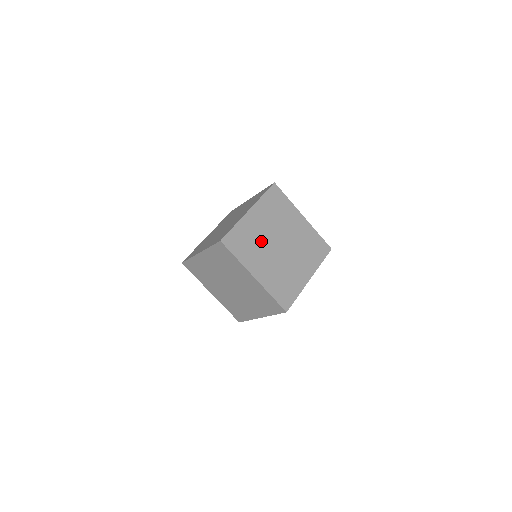
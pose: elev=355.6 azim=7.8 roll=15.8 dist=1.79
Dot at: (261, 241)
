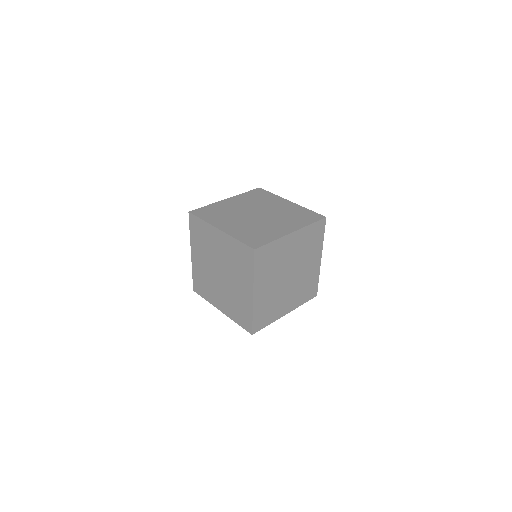
Dot at: (234, 212)
